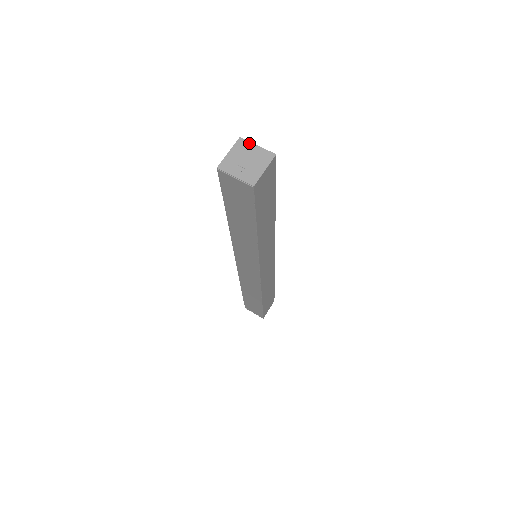
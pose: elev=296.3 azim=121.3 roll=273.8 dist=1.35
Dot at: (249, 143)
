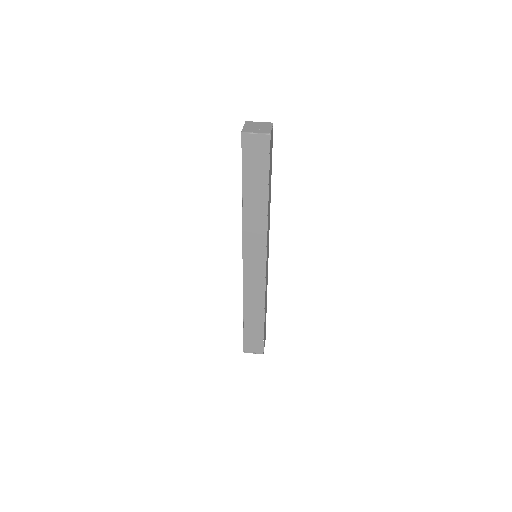
Dot at: (253, 122)
